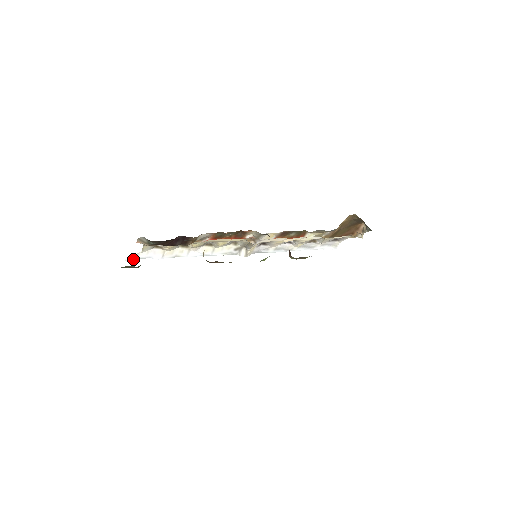
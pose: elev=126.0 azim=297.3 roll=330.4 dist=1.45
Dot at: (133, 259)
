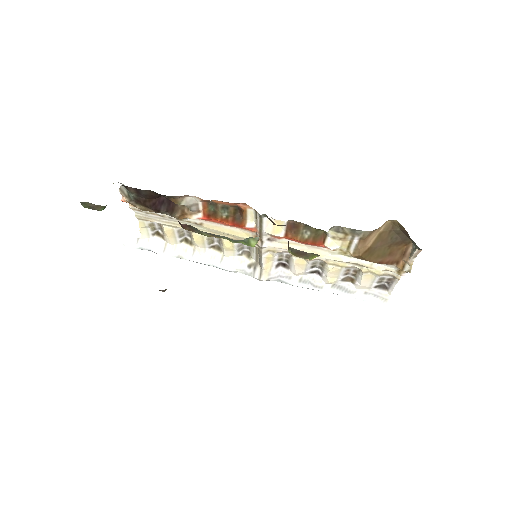
Dot at: (132, 246)
